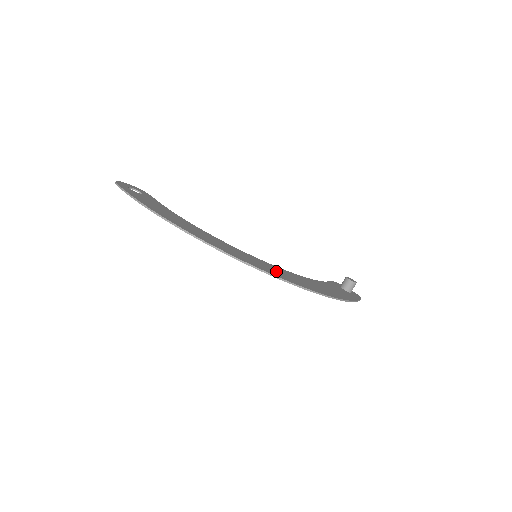
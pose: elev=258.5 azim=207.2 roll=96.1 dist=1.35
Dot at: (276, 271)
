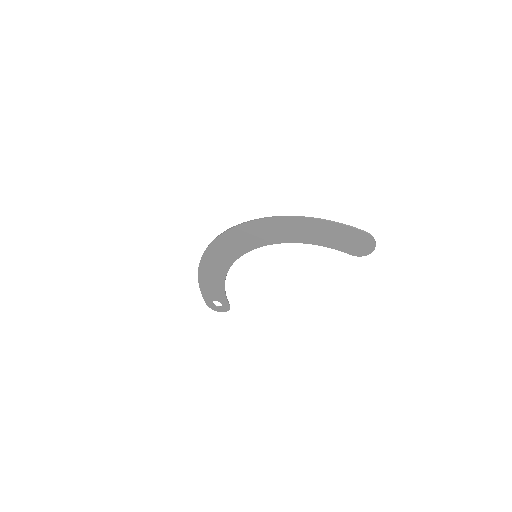
Dot at: (248, 235)
